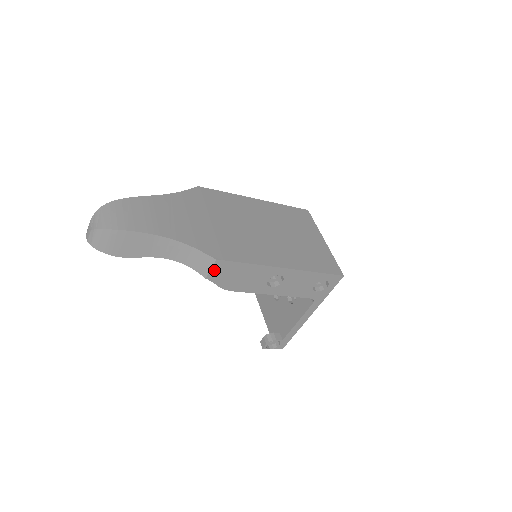
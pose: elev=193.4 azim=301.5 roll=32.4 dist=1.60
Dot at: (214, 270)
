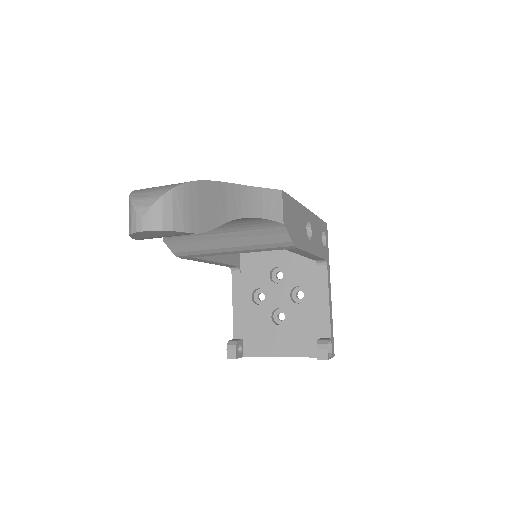
Dot at: (284, 209)
